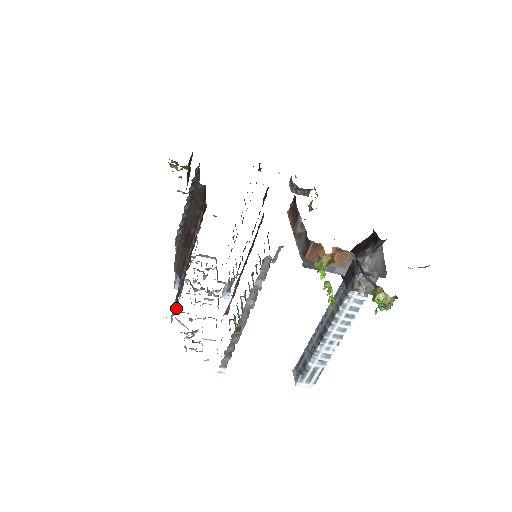
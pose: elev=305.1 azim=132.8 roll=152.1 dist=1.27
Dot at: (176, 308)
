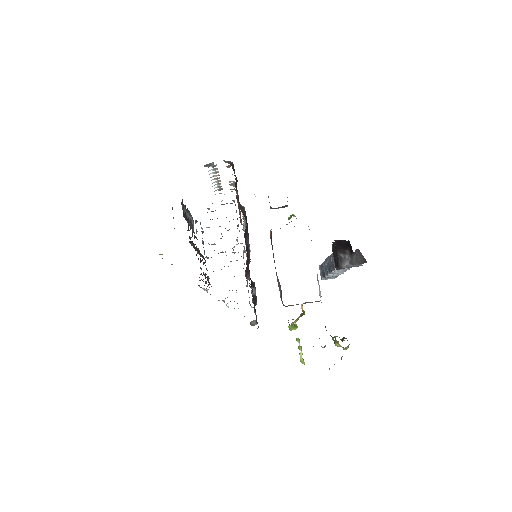
Dot at: (211, 286)
